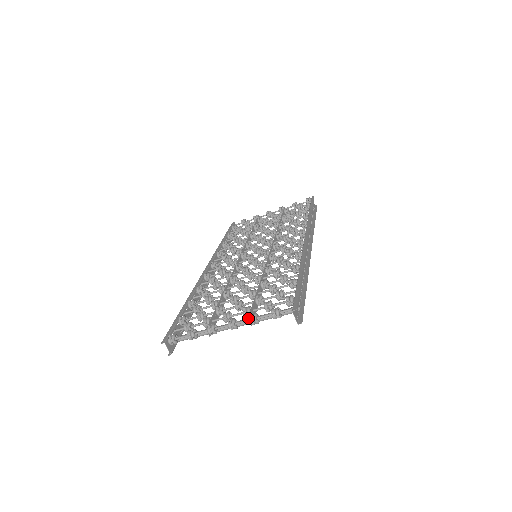
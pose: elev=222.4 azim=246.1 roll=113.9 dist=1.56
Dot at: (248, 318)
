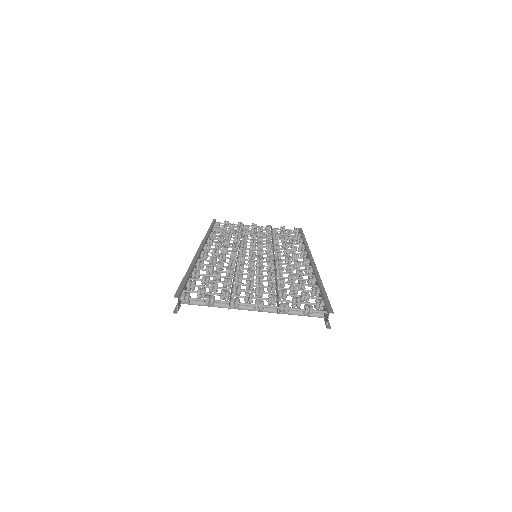
Dot at: (279, 305)
